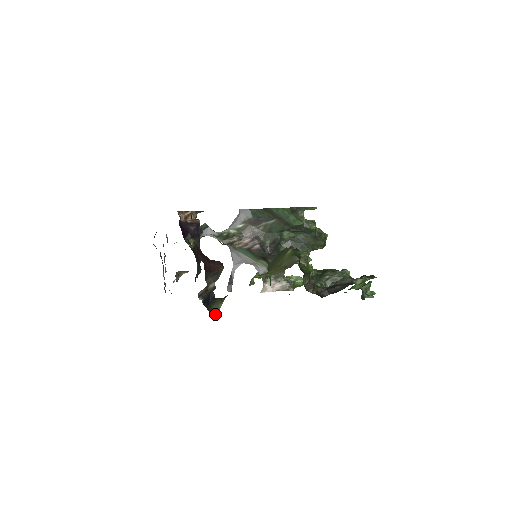
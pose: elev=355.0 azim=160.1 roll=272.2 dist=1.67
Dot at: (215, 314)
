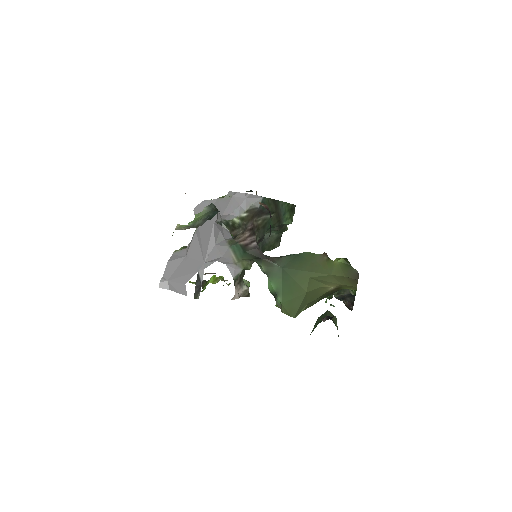
Dot at: occluded
